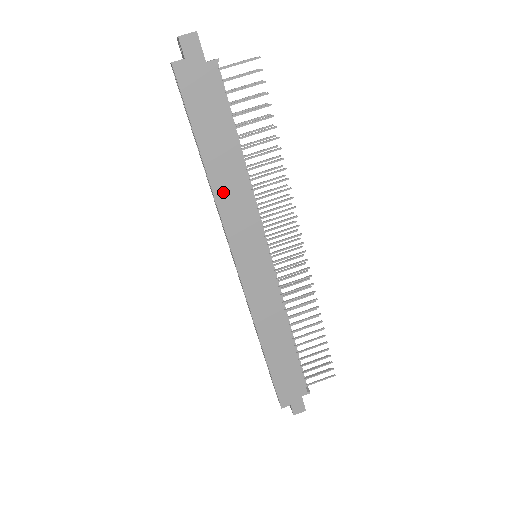
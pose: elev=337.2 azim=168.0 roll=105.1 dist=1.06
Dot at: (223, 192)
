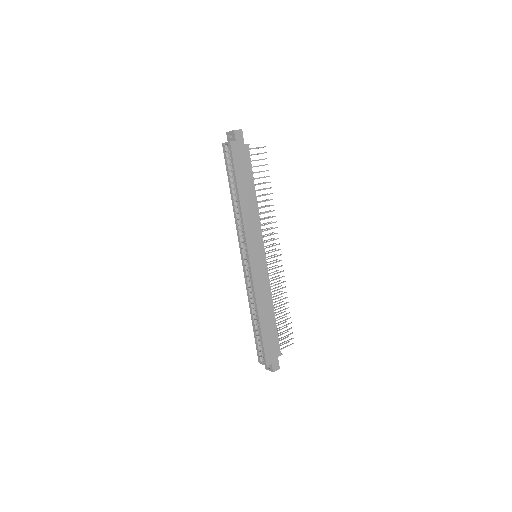
Dot at: (246, 213)
